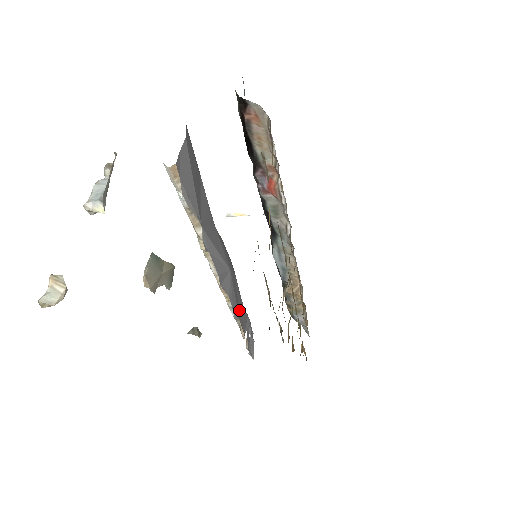
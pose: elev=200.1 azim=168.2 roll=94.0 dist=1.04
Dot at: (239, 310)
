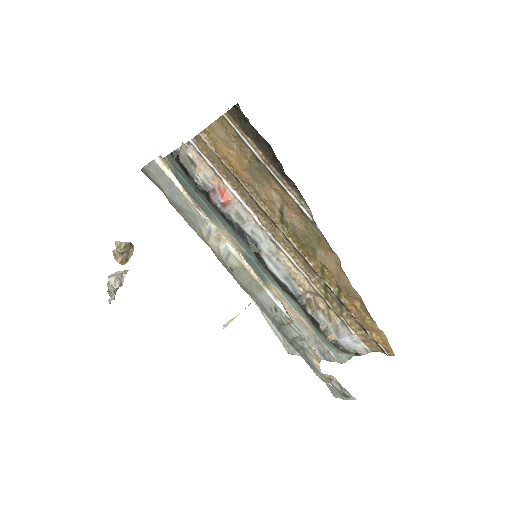
Dot at: occluded
